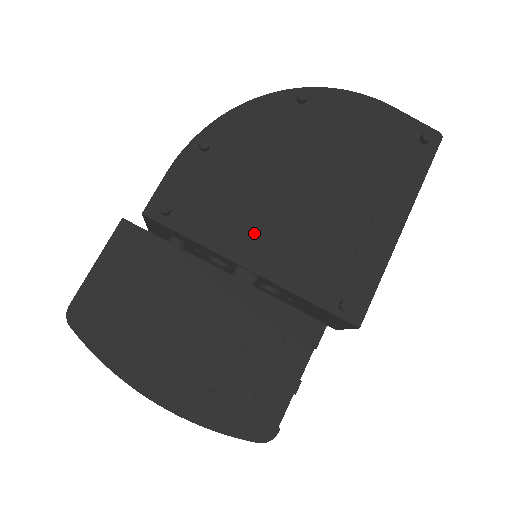
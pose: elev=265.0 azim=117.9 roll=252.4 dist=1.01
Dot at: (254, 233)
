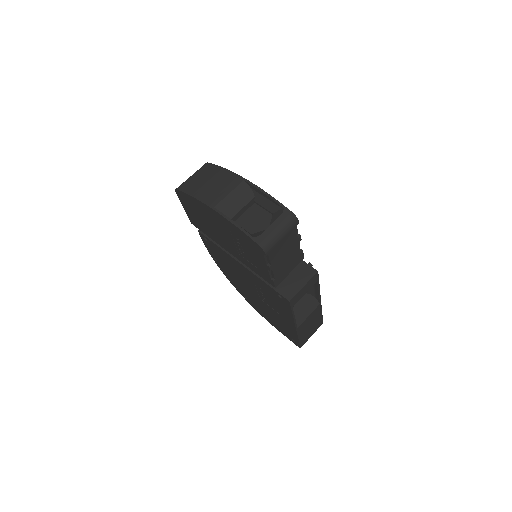
Dot at: occluded
